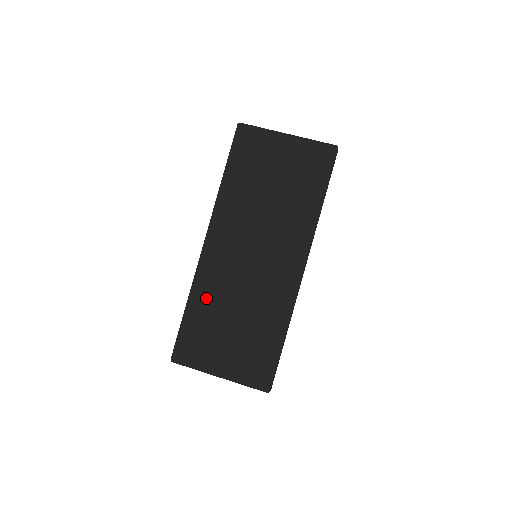
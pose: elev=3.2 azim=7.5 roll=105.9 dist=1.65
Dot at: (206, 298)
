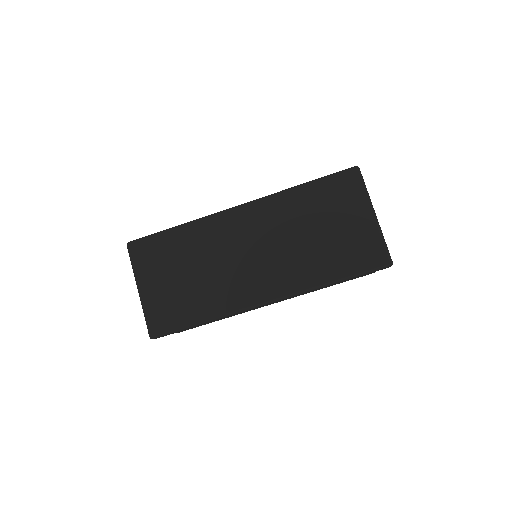
Dot at: (193, 238)
